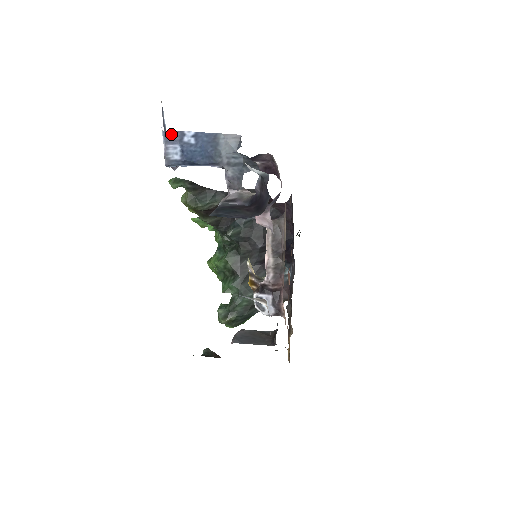
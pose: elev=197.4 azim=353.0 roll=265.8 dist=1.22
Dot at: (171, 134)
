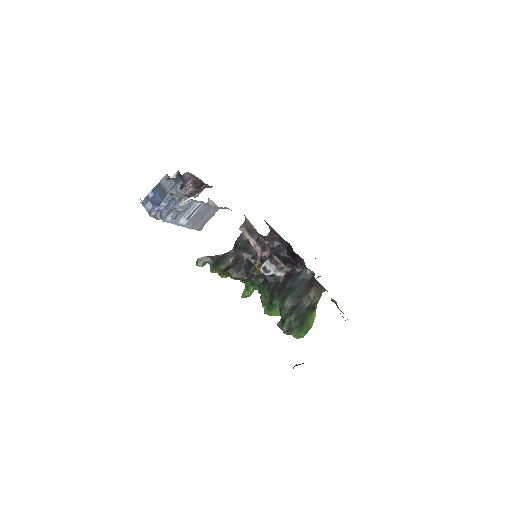
Dot at: (144, 200)
